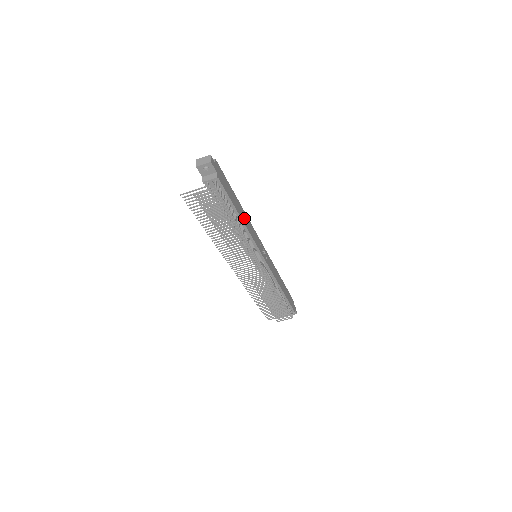
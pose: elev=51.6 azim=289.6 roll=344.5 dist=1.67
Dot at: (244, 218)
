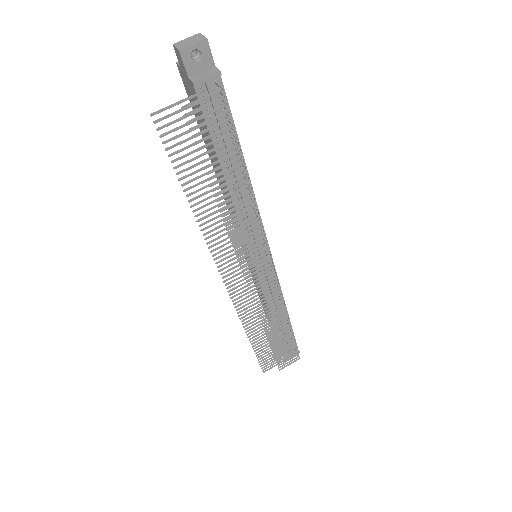
Dot at: occluded
